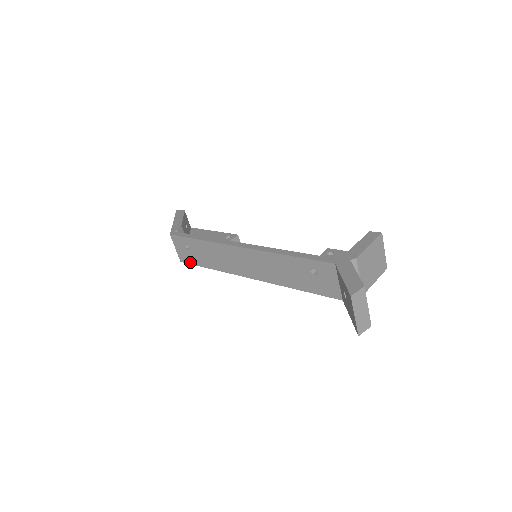
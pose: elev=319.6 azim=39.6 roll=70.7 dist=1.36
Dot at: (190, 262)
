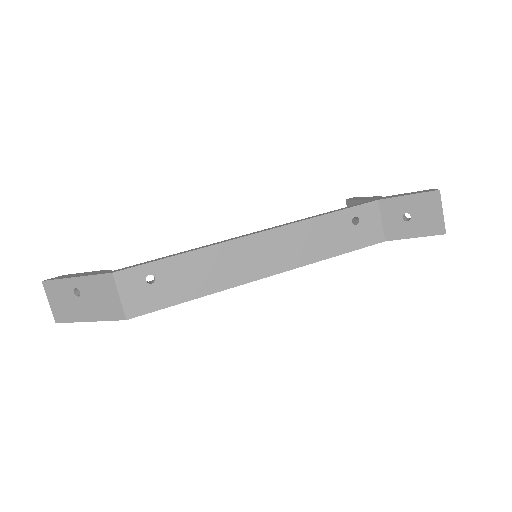
Dot at: (152, 308)
